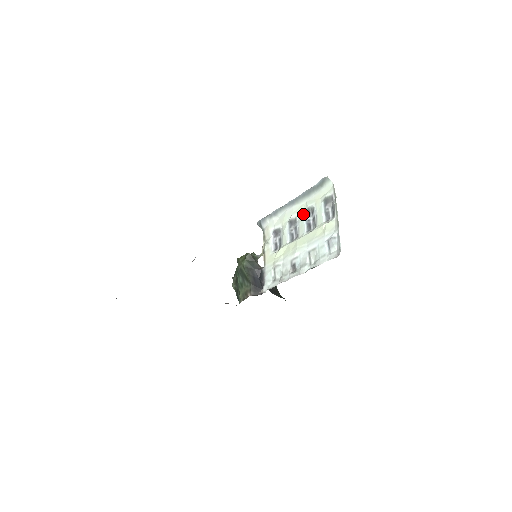
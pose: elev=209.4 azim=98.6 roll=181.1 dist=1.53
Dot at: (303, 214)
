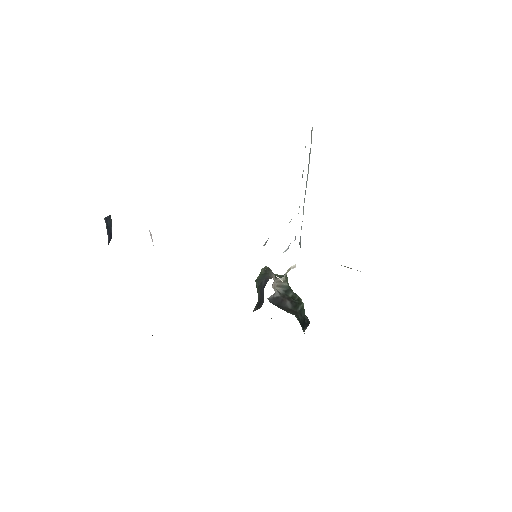
Dot at: occluded
